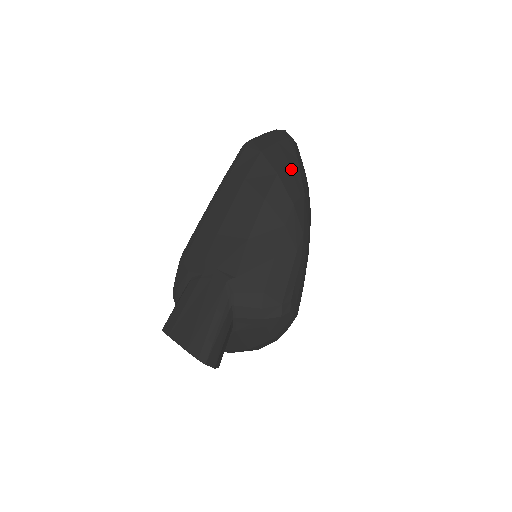
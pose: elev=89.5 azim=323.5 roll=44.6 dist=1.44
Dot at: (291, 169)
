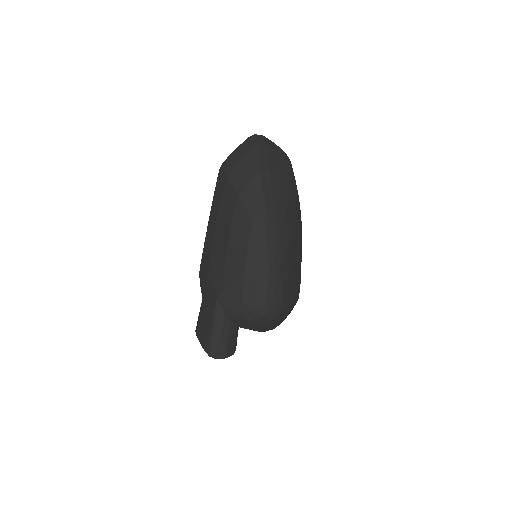
Dot at: (252, 185)
